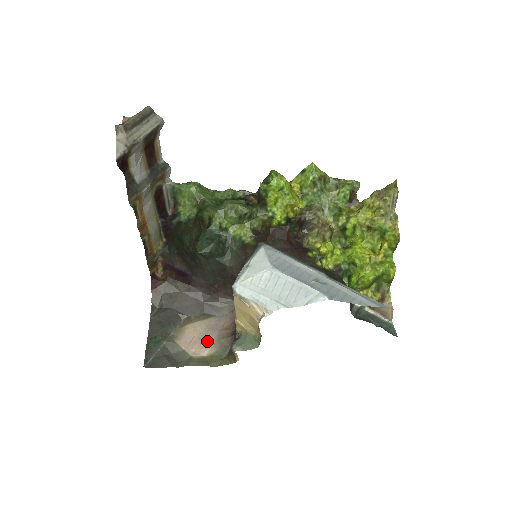
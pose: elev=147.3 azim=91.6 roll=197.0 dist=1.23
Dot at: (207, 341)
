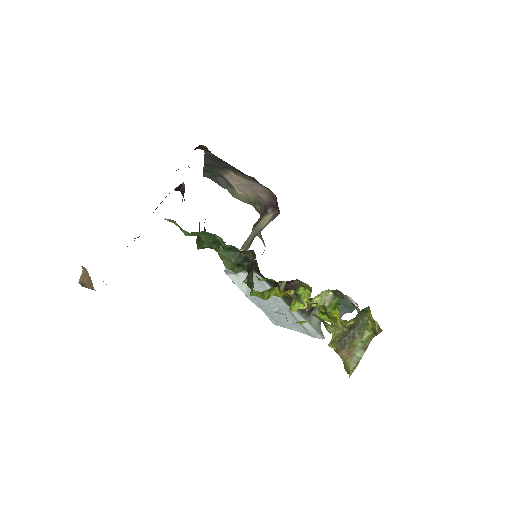
Dot at: (248, 191)
